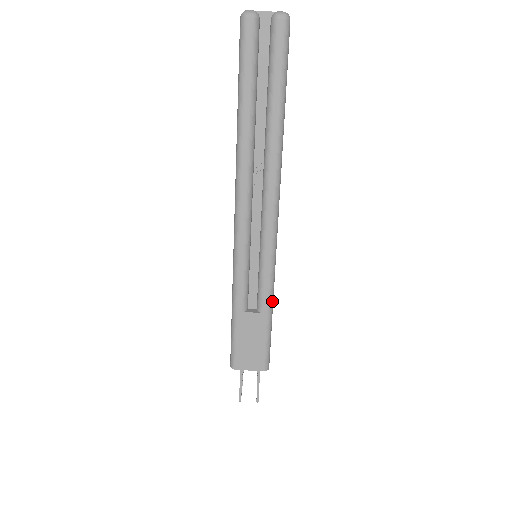
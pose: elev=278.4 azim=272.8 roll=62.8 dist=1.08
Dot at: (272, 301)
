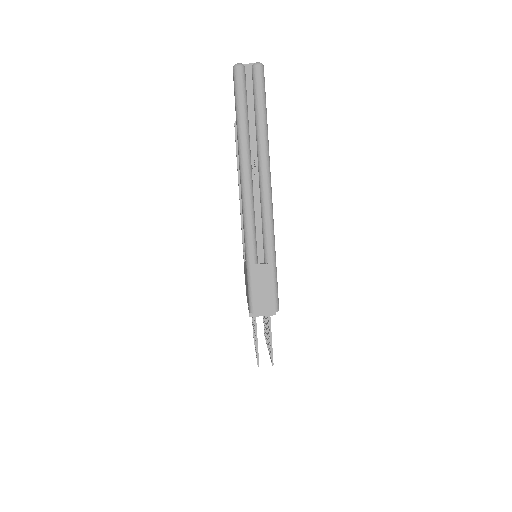
Dot at: (275, 254)
